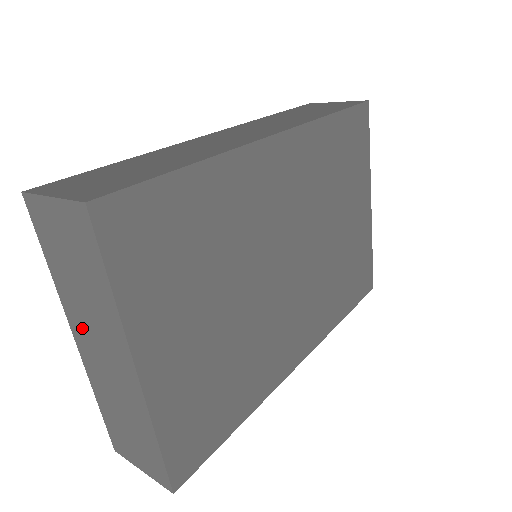
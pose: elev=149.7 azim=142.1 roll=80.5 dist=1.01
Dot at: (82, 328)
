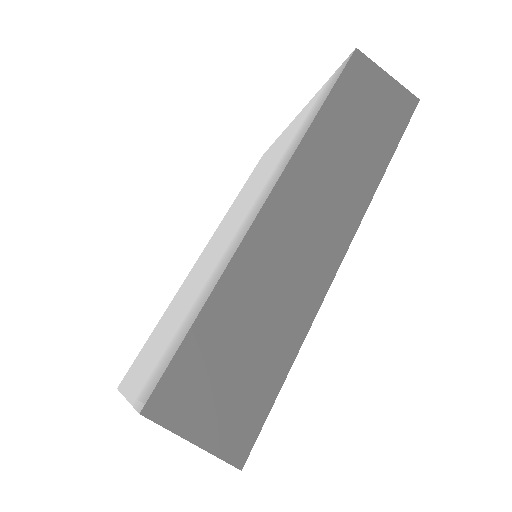
Dot at: occluded
